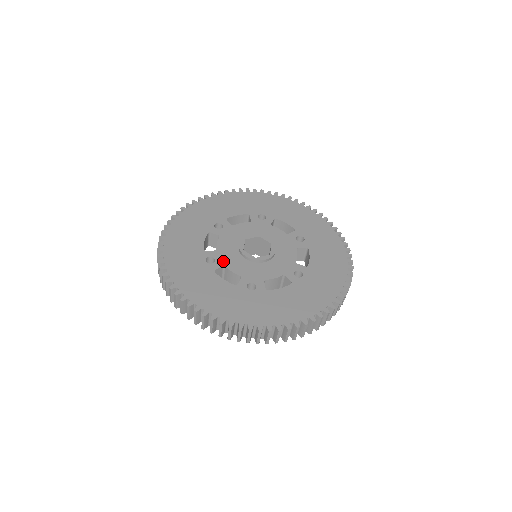
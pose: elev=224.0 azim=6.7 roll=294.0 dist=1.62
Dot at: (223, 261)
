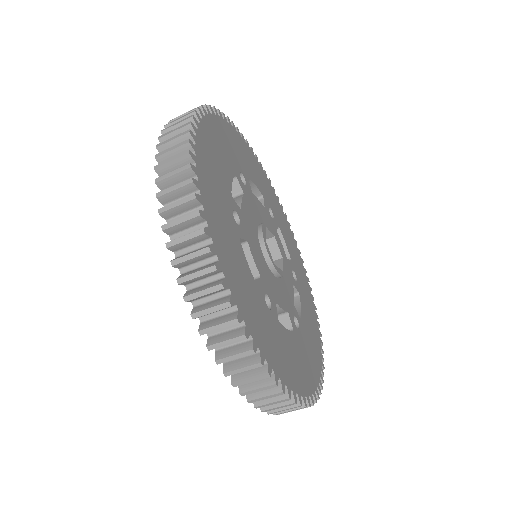
Dot at: (247, 195)
